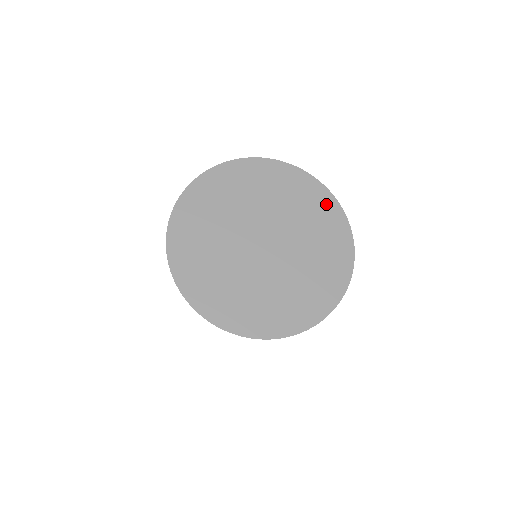
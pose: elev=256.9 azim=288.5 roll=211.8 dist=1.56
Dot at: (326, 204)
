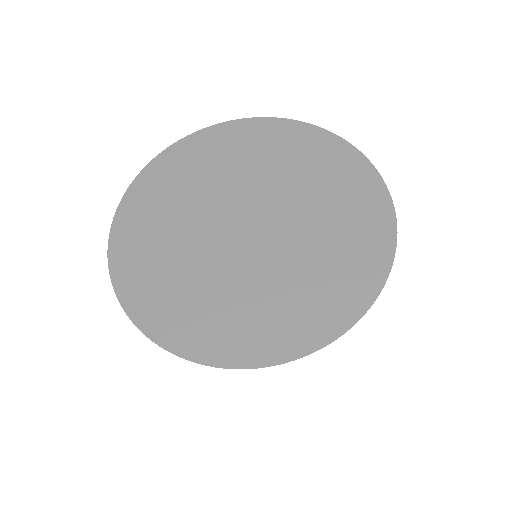
Dot at: (255, 131)
